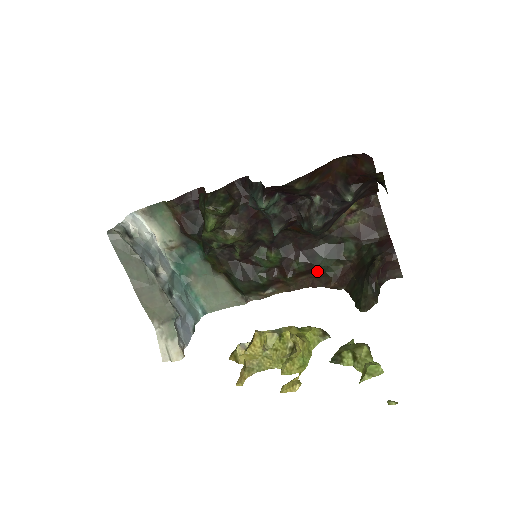
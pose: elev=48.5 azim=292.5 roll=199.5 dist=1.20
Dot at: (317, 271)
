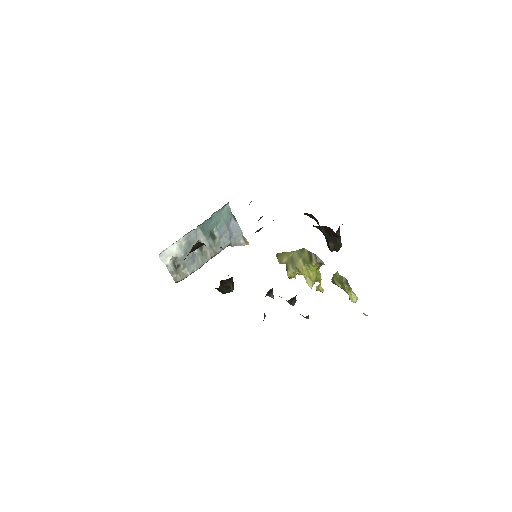
Dot at: occluded
